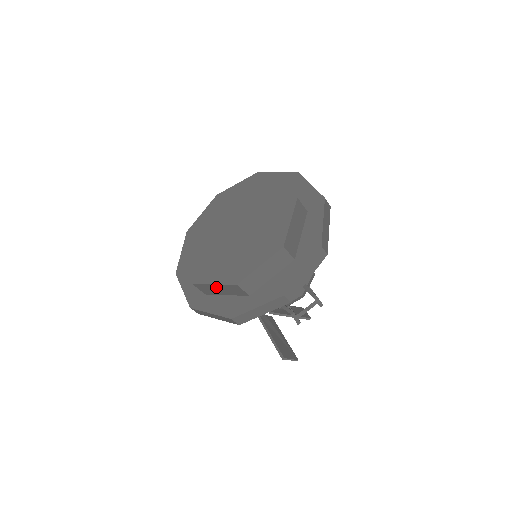
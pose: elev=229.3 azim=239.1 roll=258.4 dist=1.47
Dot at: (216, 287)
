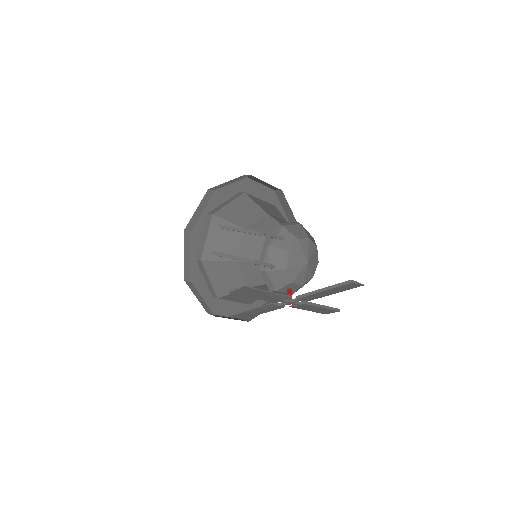
Dot at: occluded
